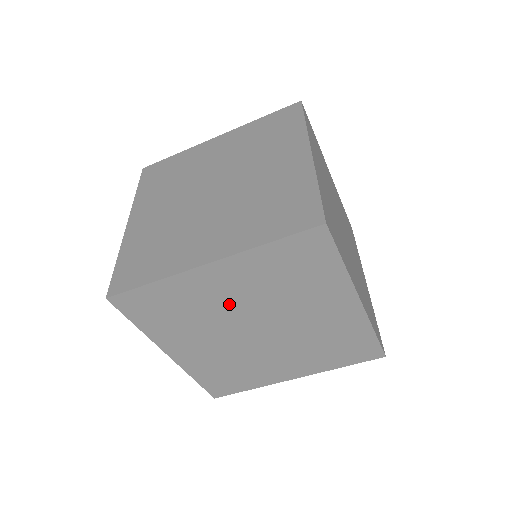
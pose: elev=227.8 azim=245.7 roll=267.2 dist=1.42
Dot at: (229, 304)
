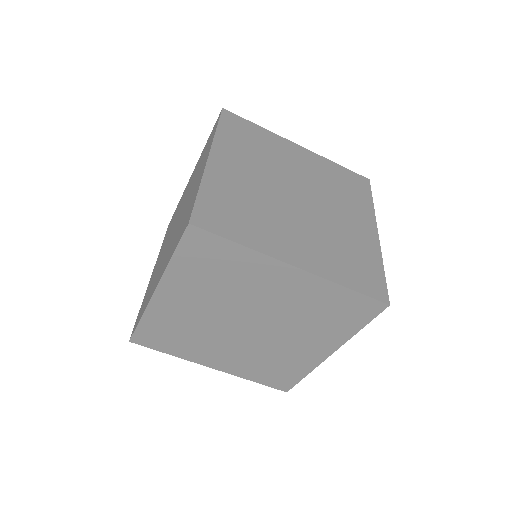
Dot at: (261, 297)
